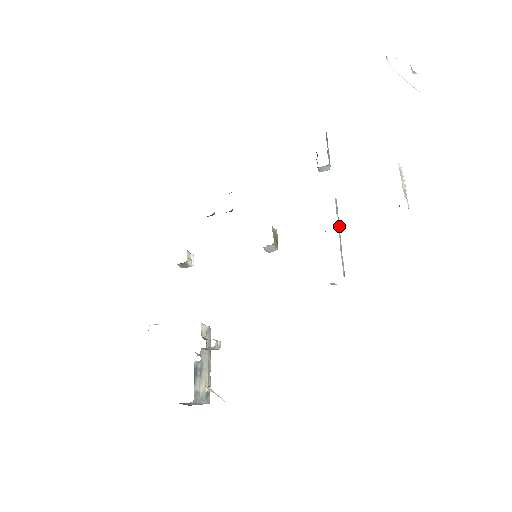
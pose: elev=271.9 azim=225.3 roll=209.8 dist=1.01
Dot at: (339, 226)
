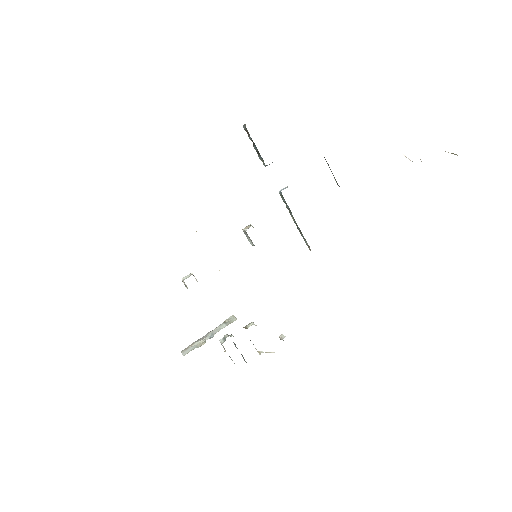
Dot at: occluded
